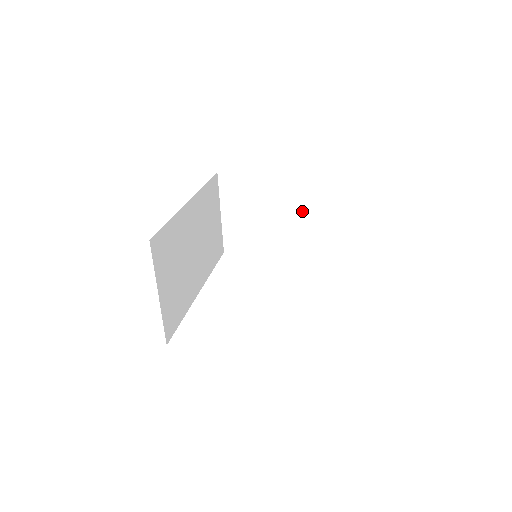
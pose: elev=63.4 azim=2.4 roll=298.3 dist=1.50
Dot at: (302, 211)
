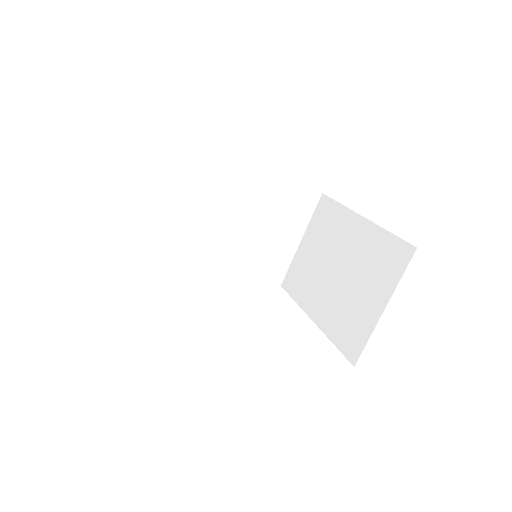
Dot at: (368, 272)
